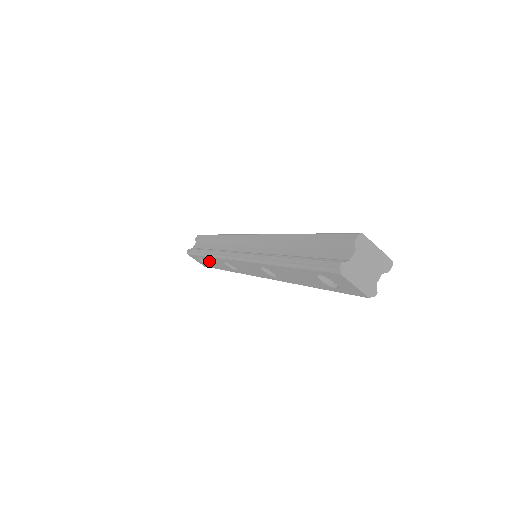
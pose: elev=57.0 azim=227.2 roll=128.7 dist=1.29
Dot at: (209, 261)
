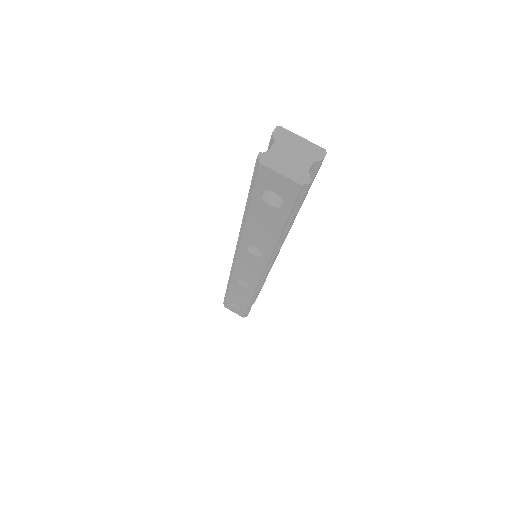
Dot at: (235, 298)
